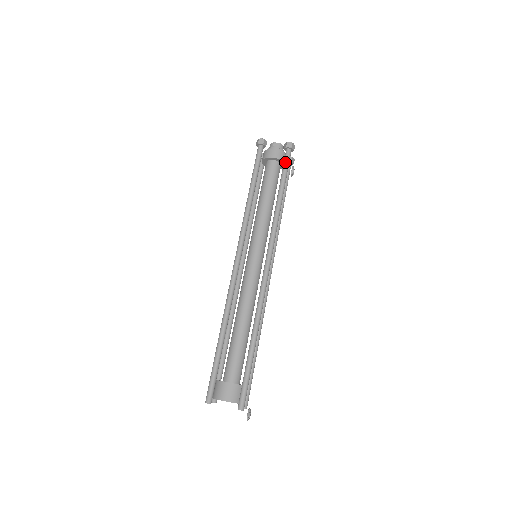
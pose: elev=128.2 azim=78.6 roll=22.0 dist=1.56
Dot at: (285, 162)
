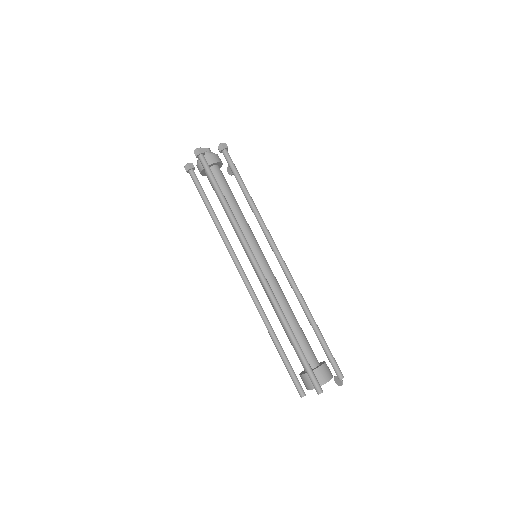
Dot at: (231, 162)
